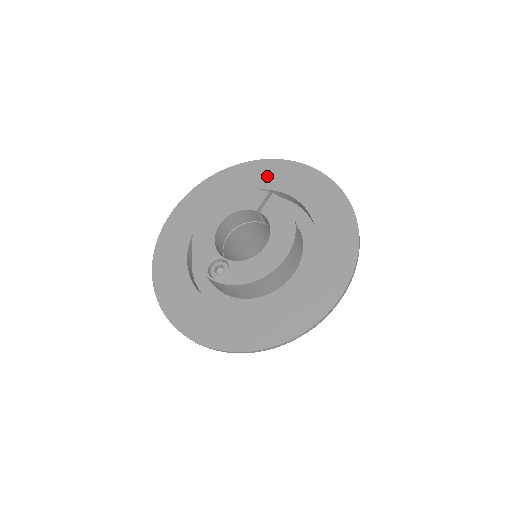
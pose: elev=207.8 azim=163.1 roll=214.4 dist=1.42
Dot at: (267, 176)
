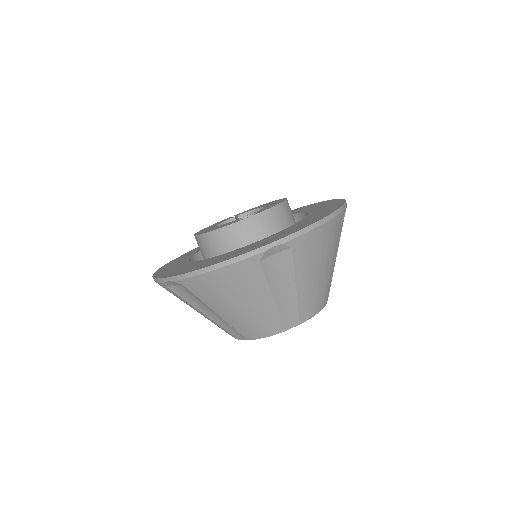
Dot at: occluded
